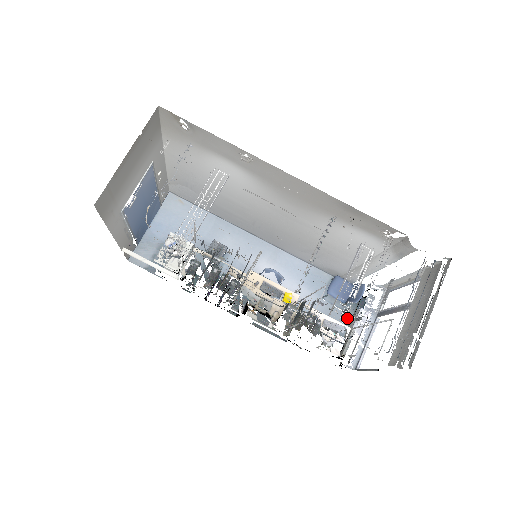
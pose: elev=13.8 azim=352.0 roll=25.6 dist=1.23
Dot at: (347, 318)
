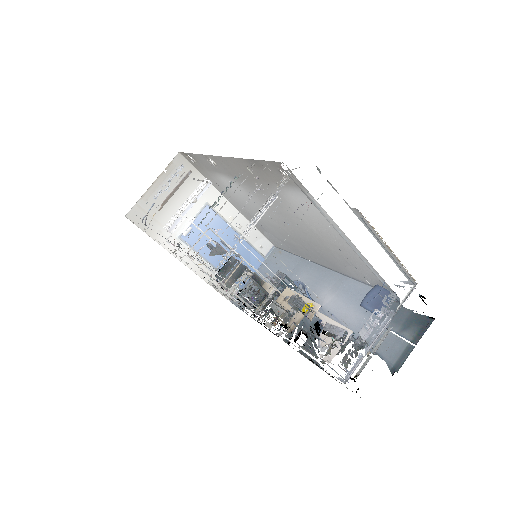
Dot at: (401, 344)
